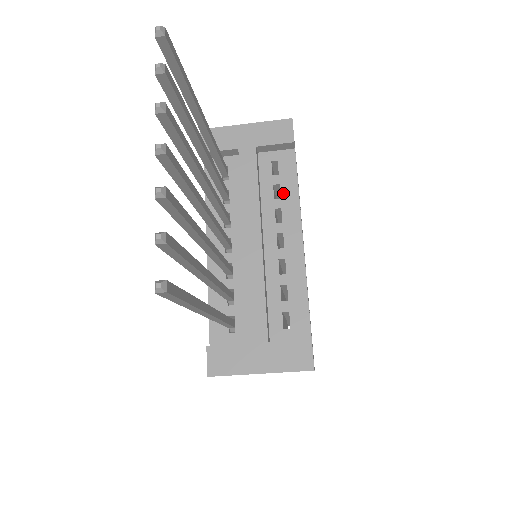
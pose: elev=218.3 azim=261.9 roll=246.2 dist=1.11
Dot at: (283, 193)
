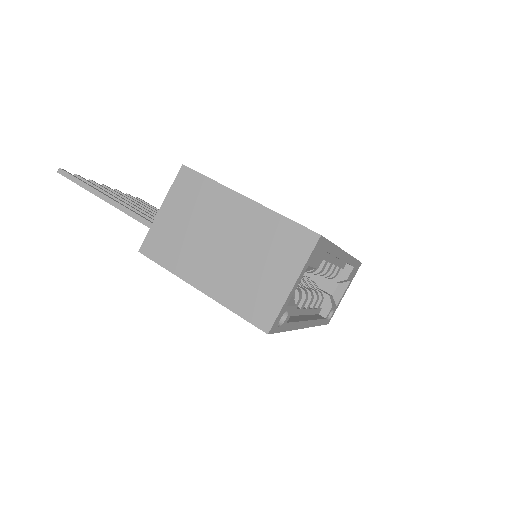
Dot at: occluded
